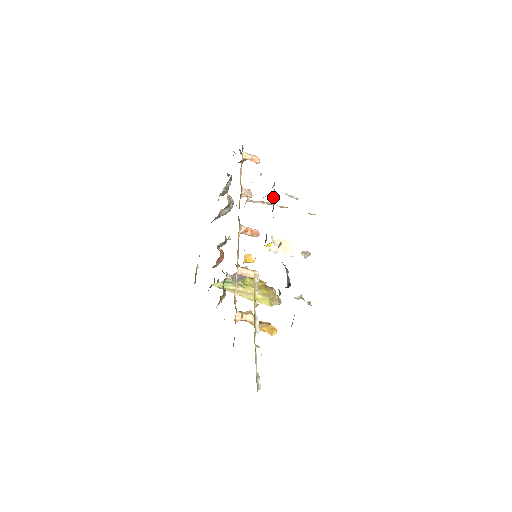
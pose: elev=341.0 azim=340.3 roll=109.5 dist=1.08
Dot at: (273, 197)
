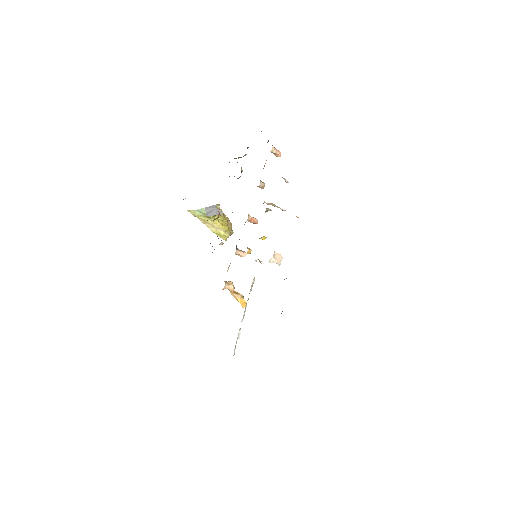
Dot at: occluded
